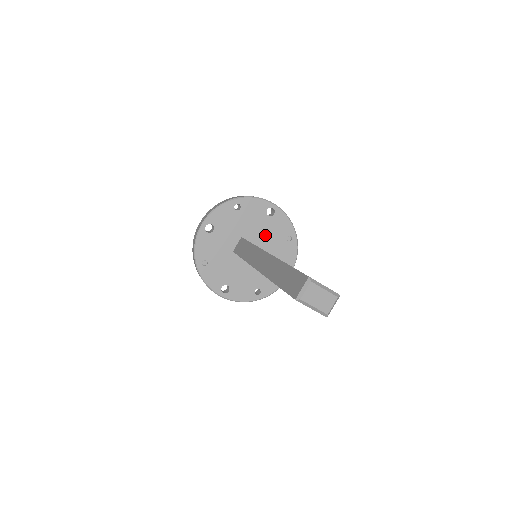
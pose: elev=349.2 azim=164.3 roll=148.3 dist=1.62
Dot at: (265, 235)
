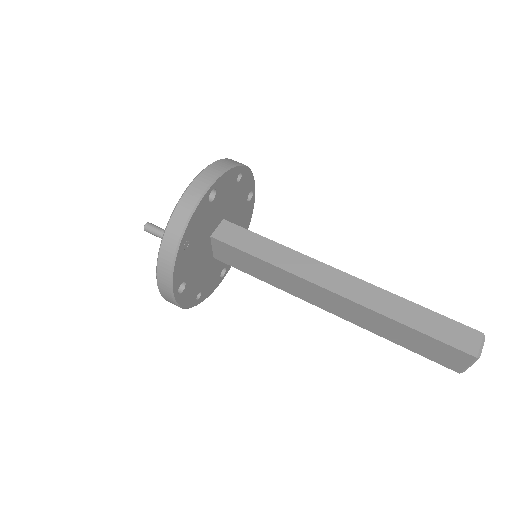
Dot at: (235, 223)
